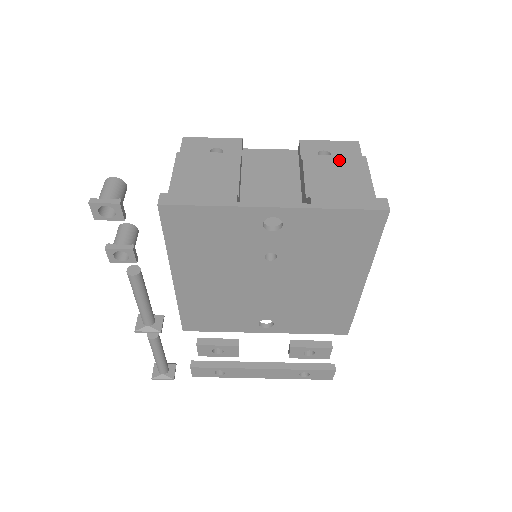
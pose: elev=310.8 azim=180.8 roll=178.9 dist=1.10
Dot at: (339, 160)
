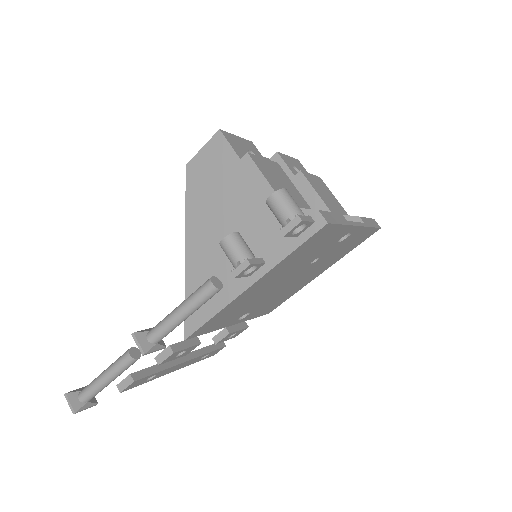
Dot at: (316, 179)
